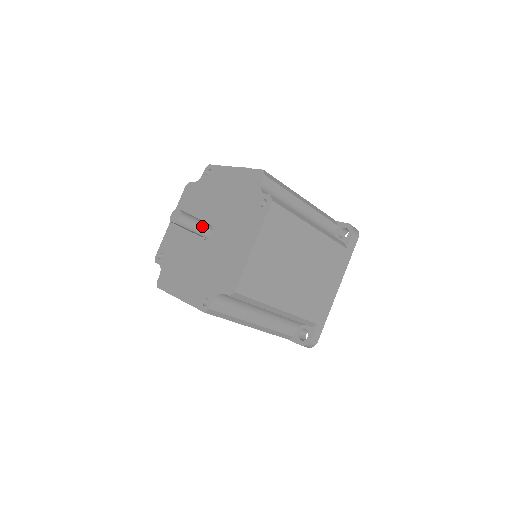
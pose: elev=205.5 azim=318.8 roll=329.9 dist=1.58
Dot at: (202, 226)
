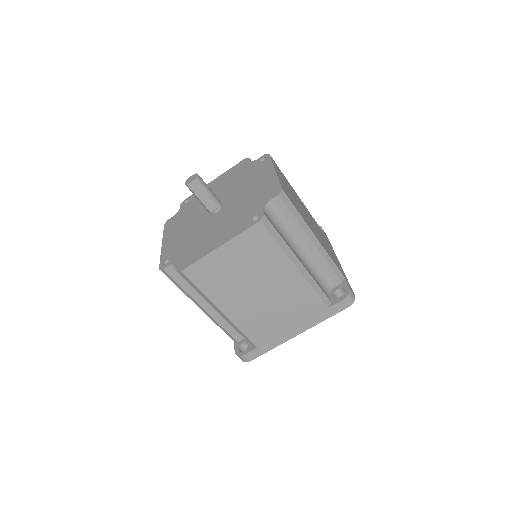
Dot at: (214, 194)
